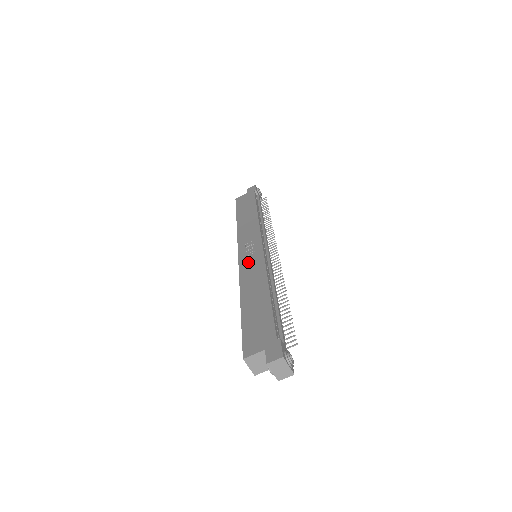
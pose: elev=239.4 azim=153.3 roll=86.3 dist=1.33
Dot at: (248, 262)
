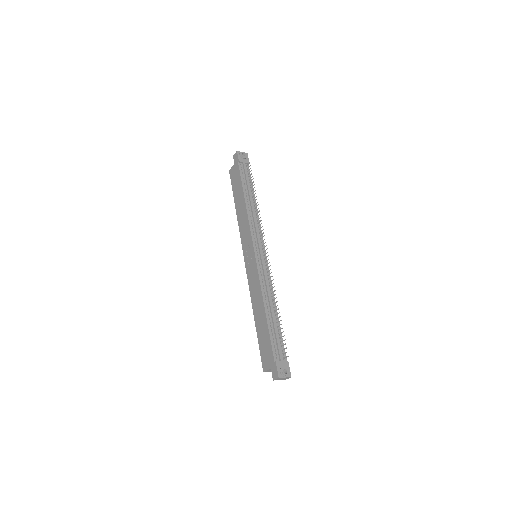
Dot at: (250, 273)
